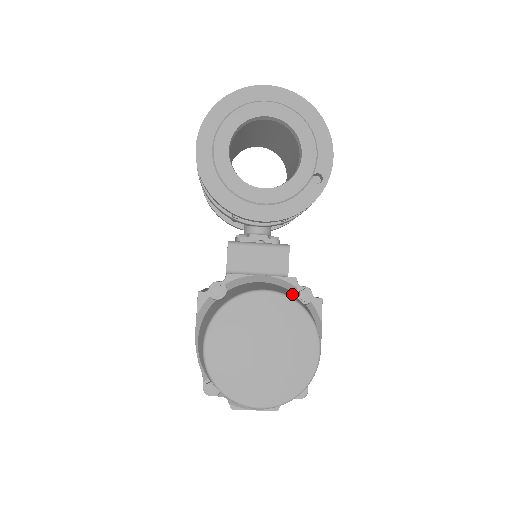
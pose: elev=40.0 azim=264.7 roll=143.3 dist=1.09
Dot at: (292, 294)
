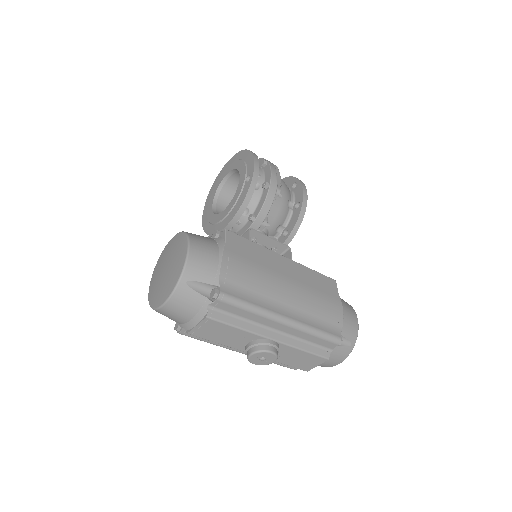
Dot at: occluded
